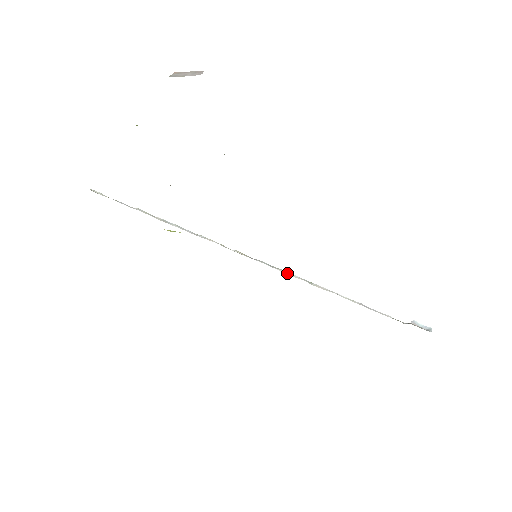
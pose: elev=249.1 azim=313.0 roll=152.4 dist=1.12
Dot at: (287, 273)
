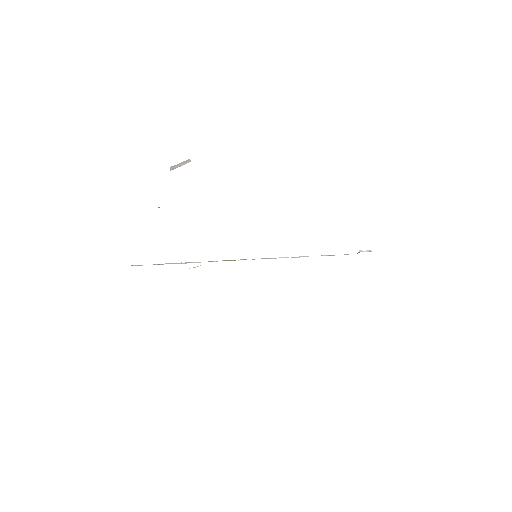
Dot at: occluded
